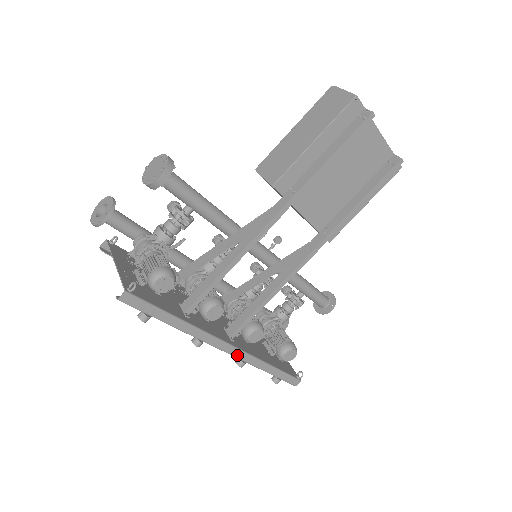
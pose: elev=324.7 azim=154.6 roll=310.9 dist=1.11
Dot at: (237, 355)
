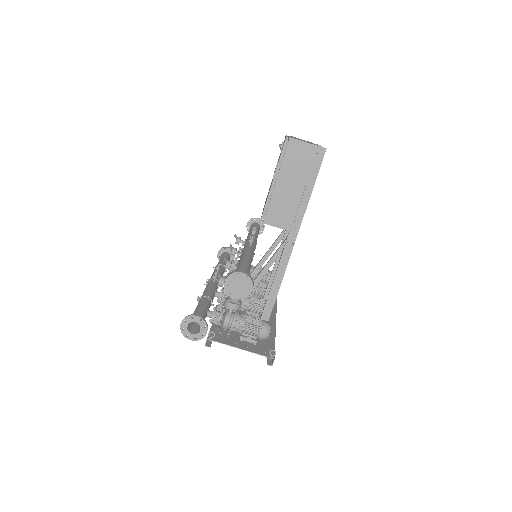
Dot at: occluded
